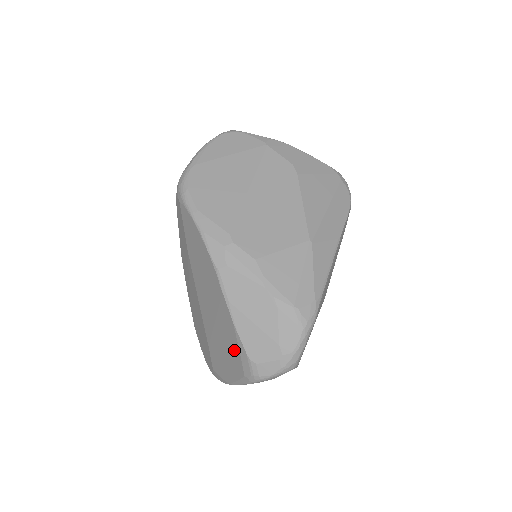
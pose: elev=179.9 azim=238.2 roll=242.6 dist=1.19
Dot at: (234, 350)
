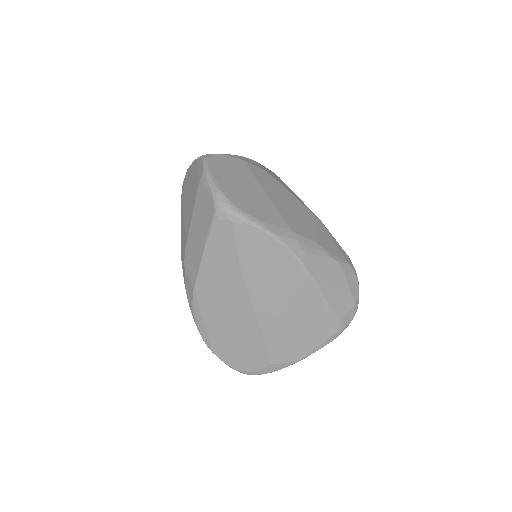
Dot at: (318, 321)
